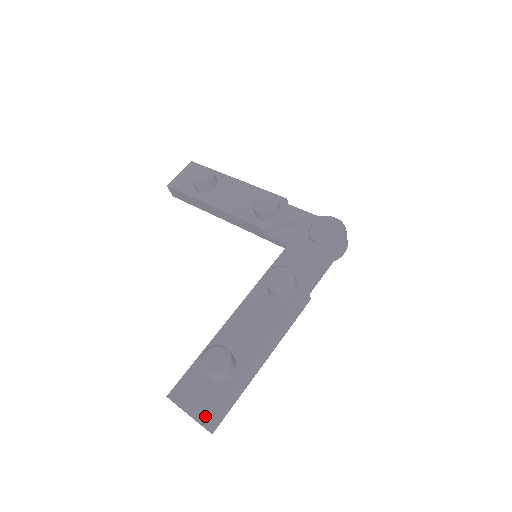
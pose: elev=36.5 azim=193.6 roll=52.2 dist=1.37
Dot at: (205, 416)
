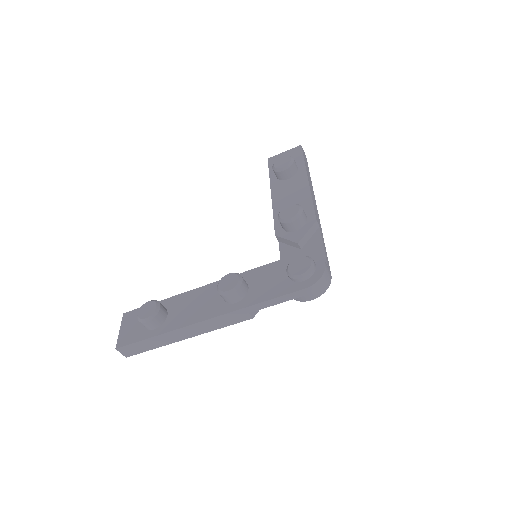
Dot at: (122, 342)
